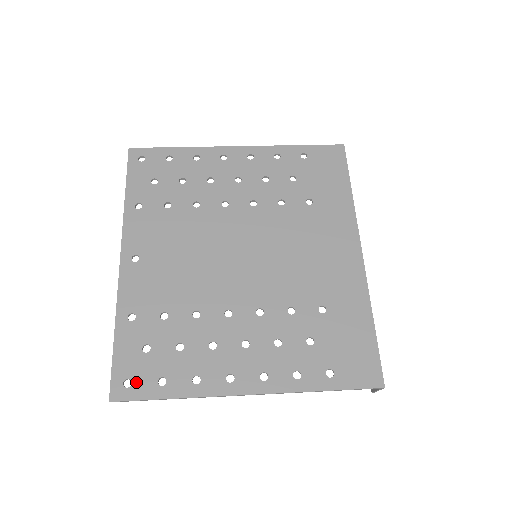
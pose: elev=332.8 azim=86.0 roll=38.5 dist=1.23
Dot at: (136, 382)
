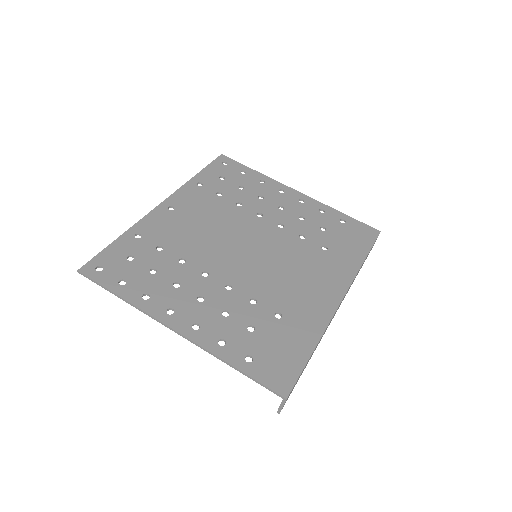
Dot at: (105, 271)
